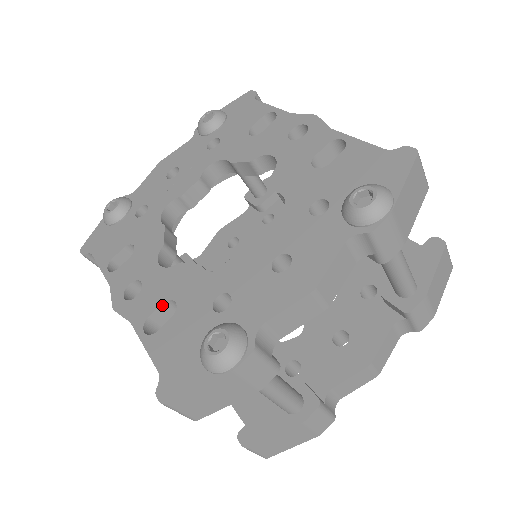
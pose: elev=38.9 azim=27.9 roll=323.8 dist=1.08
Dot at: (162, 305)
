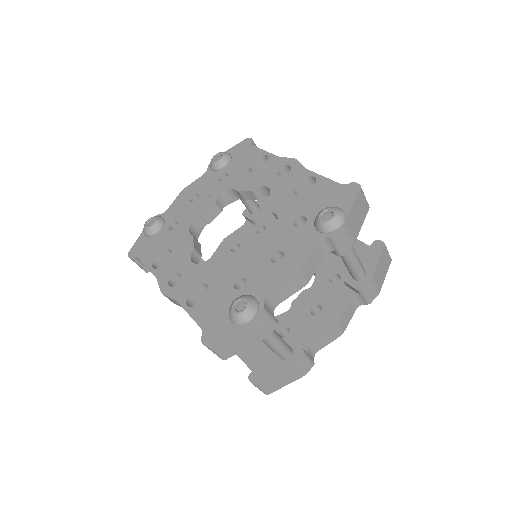
Dot at: (198, 288)
